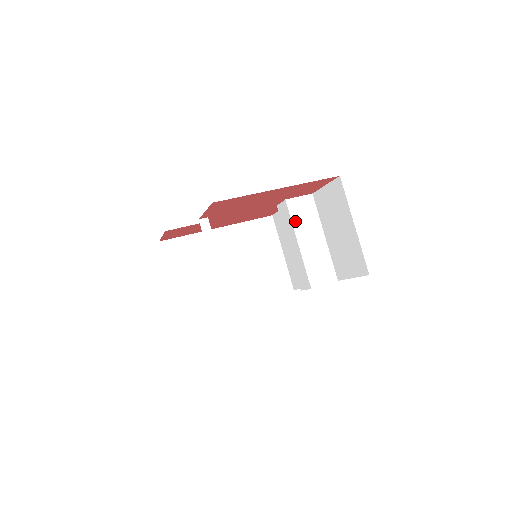
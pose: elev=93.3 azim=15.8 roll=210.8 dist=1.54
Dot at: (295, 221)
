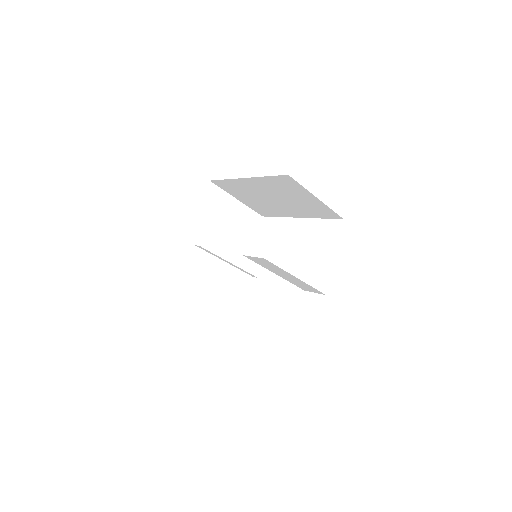
Dot at: (262, 265)
